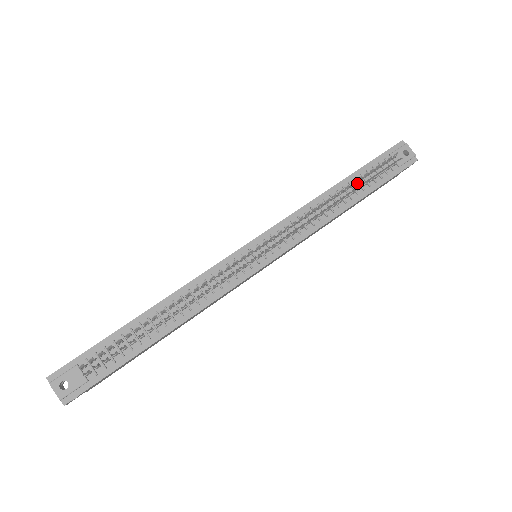
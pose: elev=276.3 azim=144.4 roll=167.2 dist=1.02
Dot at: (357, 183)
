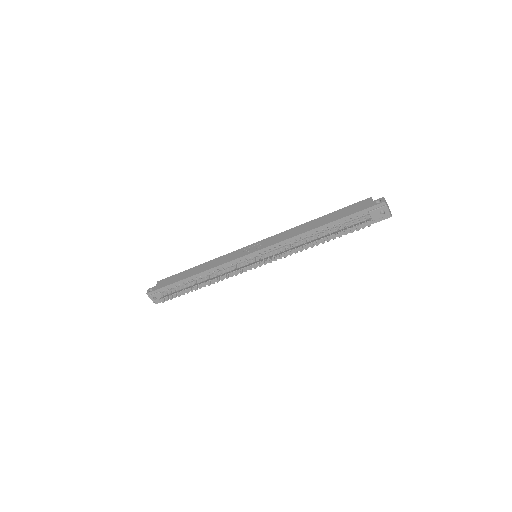
Dot at: (334, 228)
